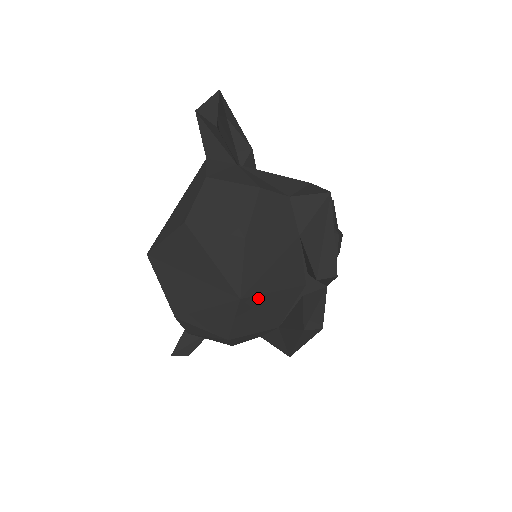
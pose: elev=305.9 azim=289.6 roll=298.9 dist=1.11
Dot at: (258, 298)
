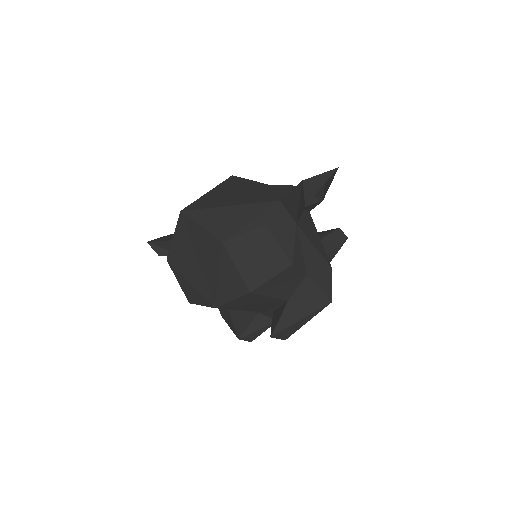
Dot at: occluded
